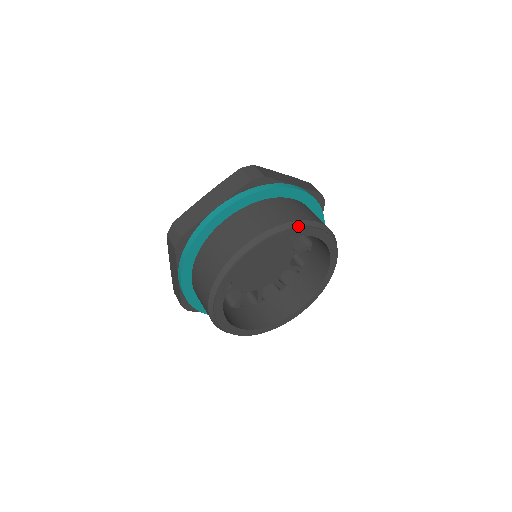
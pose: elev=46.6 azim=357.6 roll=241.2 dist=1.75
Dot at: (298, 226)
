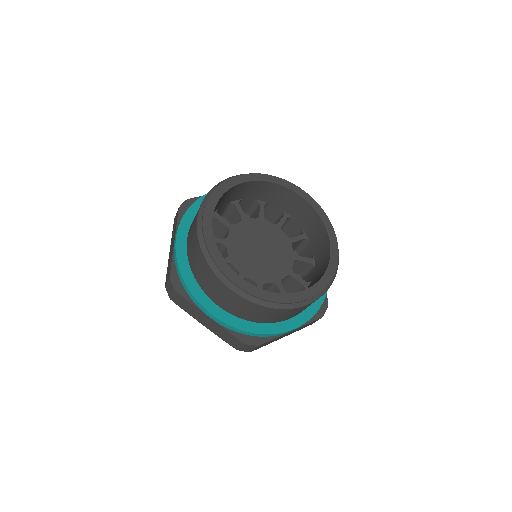
Dot at: (224, 182)
